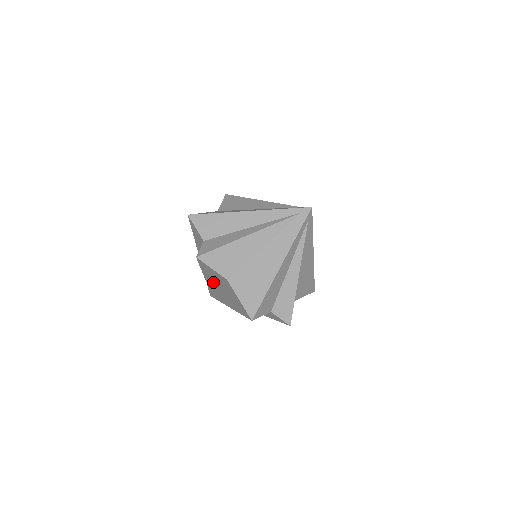
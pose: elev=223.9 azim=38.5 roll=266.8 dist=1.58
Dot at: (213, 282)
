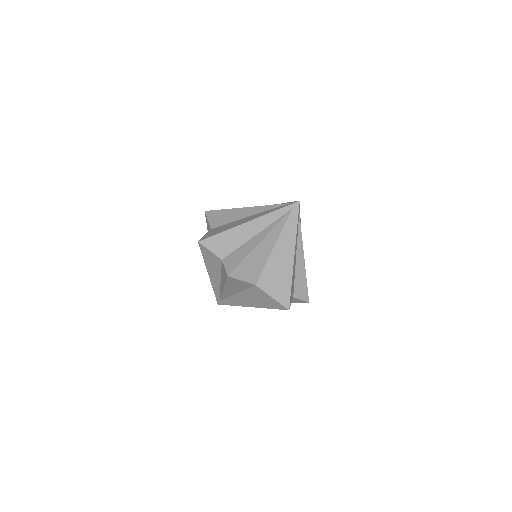
Dot at: (232, 291)
